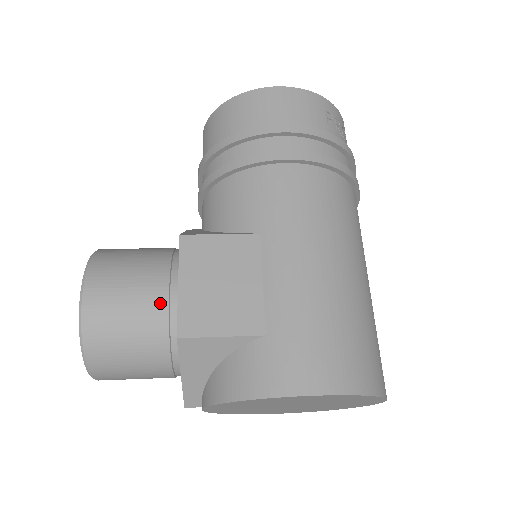
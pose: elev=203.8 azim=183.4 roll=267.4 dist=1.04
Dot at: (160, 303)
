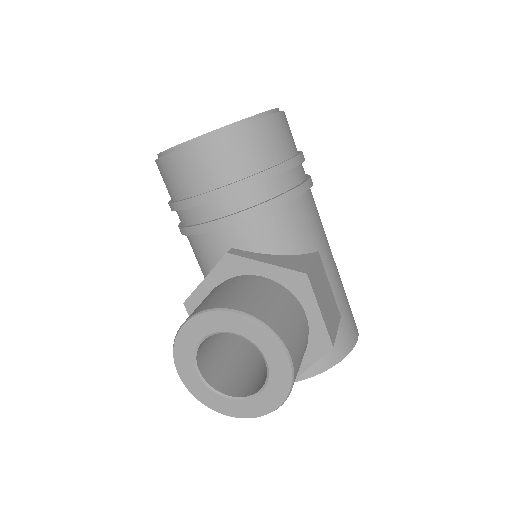
Dot at: (306, 331)
